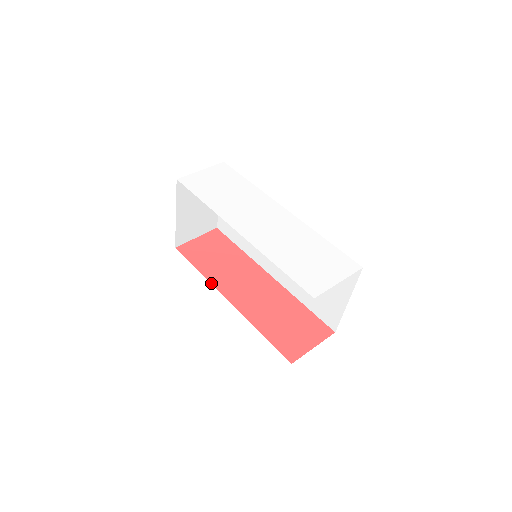
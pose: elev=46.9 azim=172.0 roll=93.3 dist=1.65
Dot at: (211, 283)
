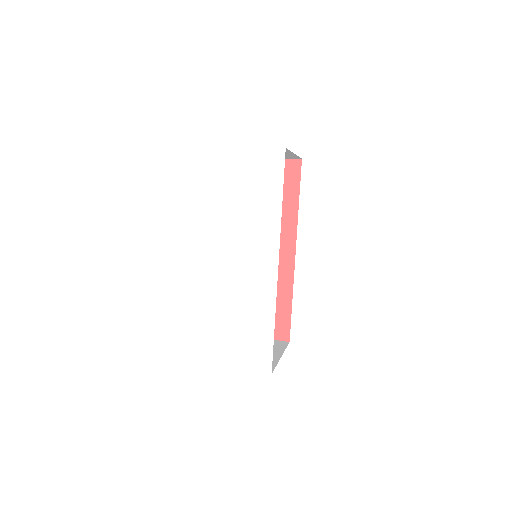
Dot at: occluded
